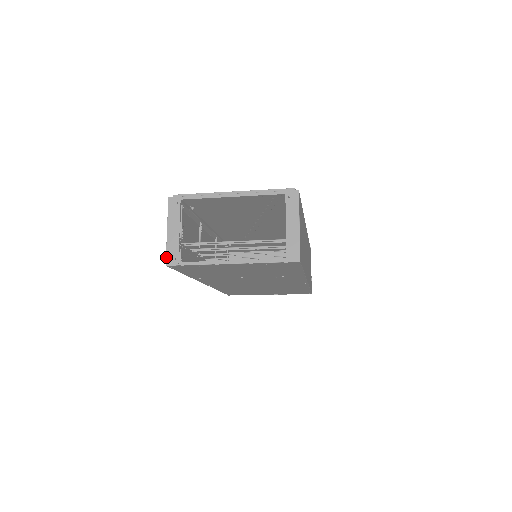
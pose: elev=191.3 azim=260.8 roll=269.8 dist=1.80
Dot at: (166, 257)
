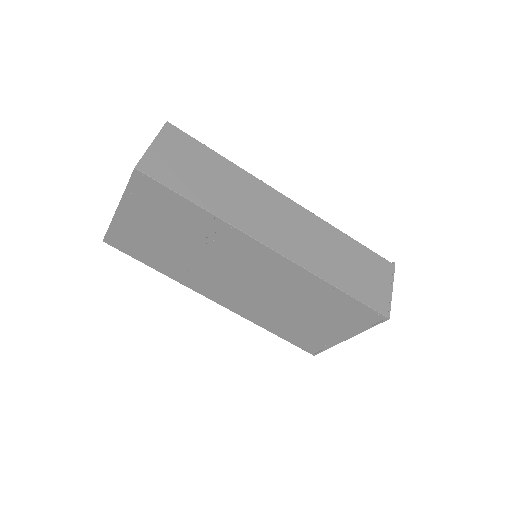
Dot at: occluded
